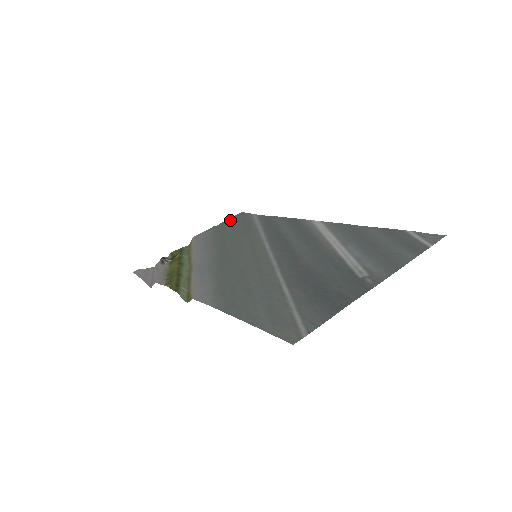
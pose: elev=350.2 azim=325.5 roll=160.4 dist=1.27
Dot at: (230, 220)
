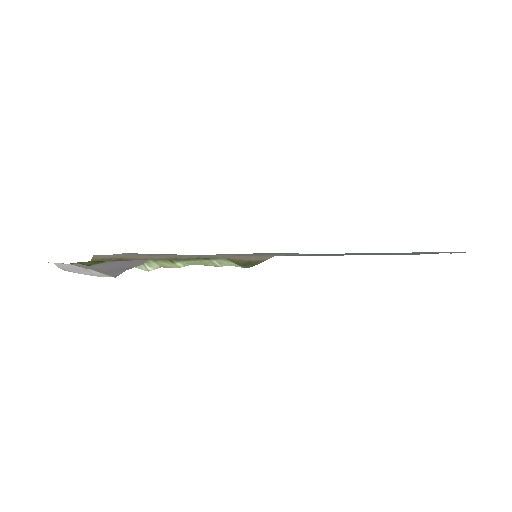
Dot at: occluded
